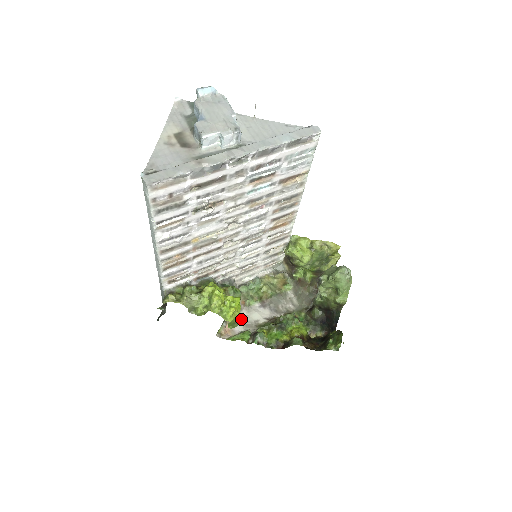
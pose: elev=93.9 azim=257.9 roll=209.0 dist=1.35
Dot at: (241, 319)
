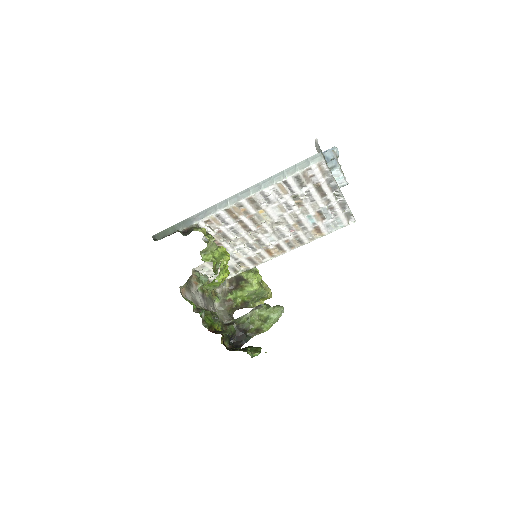
Dot at: (191, 292)
